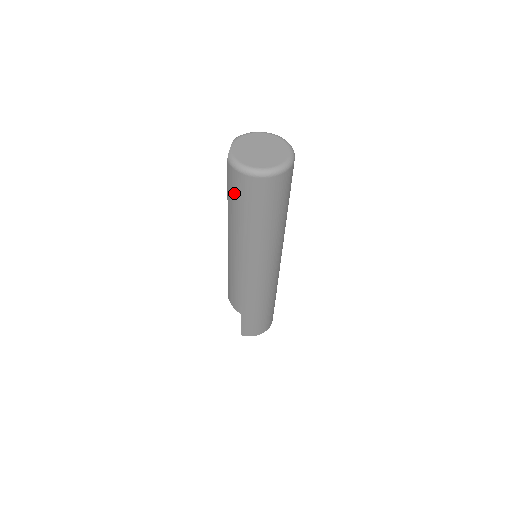
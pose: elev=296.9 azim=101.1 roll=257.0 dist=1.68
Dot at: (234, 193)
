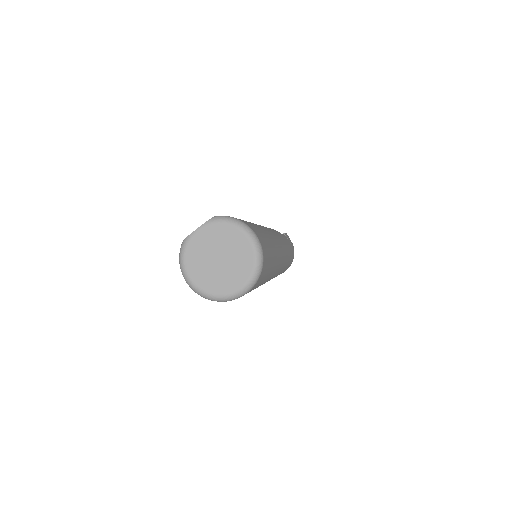
Dot at: occluded
